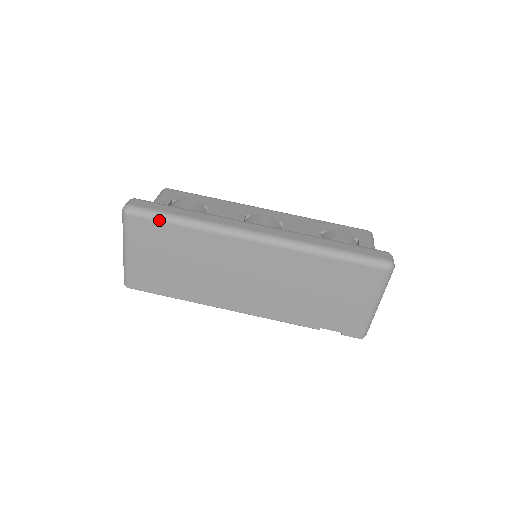
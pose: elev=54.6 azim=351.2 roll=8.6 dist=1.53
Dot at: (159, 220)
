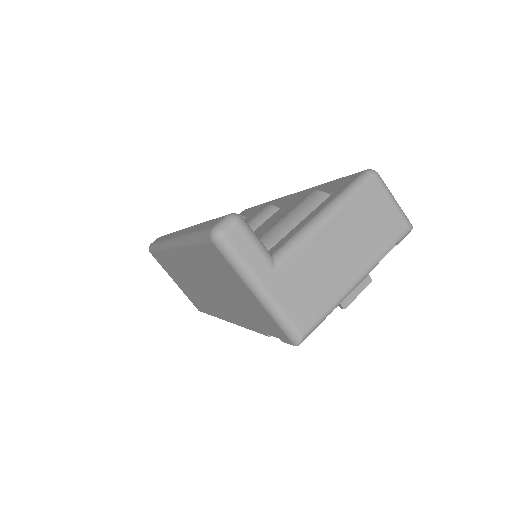
Dot at: (154, 251)
